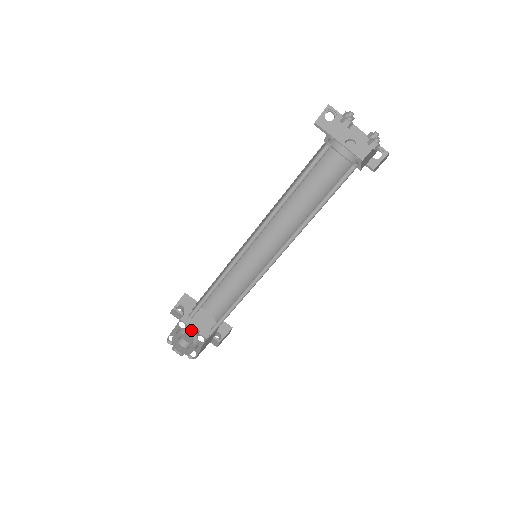
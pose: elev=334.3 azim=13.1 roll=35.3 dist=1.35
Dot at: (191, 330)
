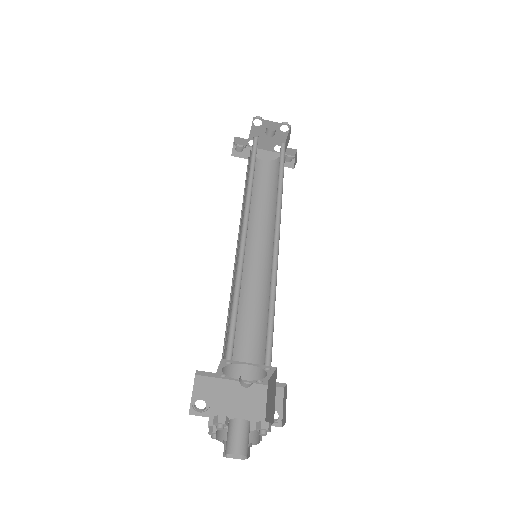
Dot at: occluded
